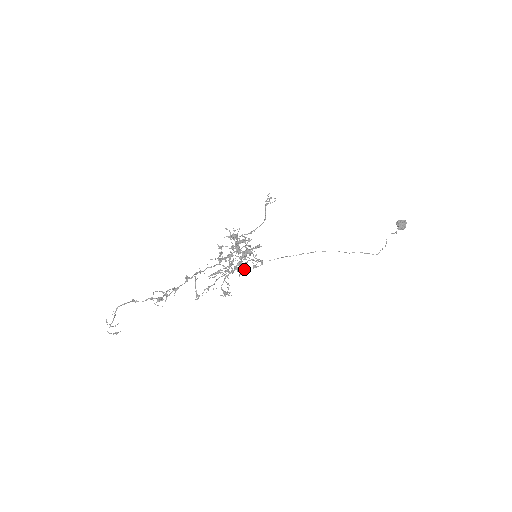
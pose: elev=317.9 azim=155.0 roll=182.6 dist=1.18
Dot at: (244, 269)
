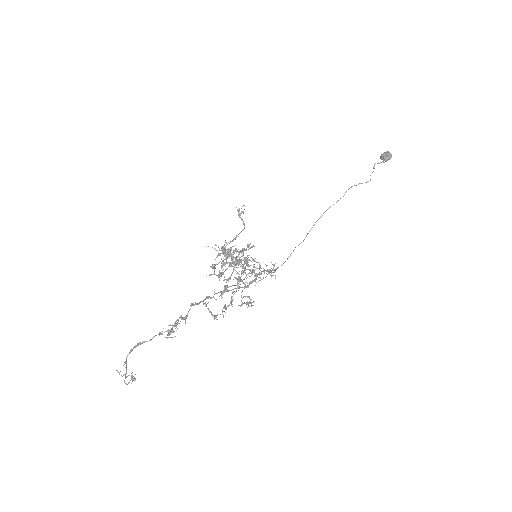
Dot at: (256, 277)
